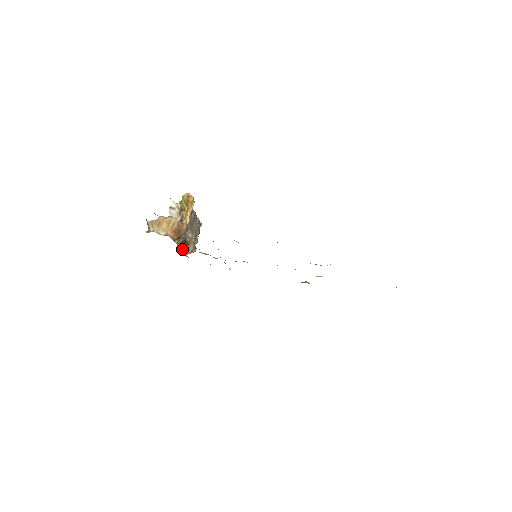
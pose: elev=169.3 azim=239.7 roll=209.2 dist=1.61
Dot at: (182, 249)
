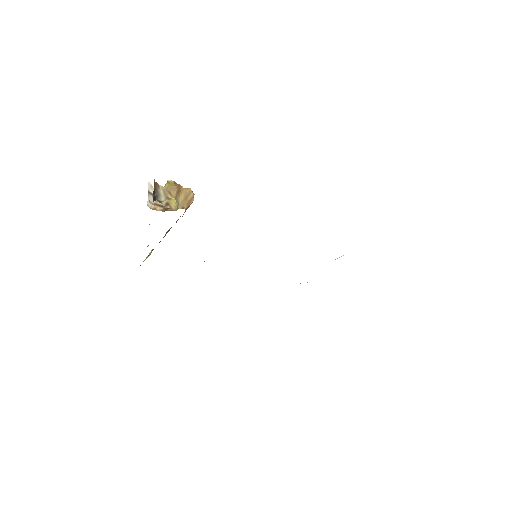
Dot at: (153, 249)
